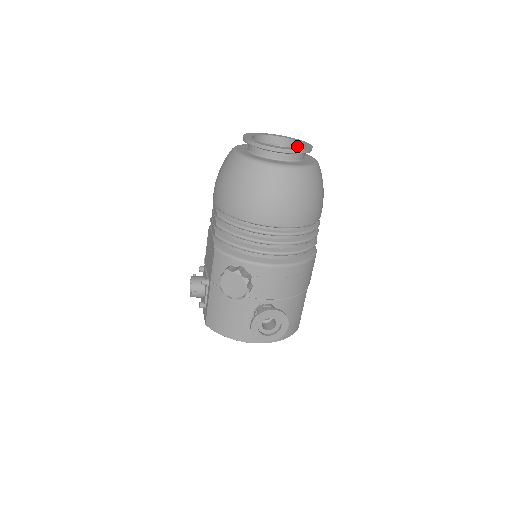
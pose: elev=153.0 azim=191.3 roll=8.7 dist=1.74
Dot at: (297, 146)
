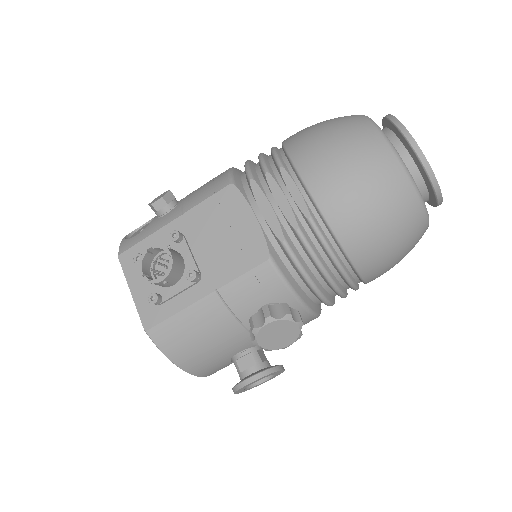
Dot at: occluded
